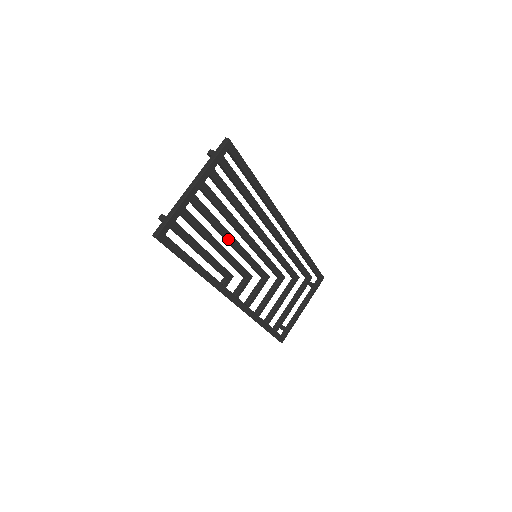
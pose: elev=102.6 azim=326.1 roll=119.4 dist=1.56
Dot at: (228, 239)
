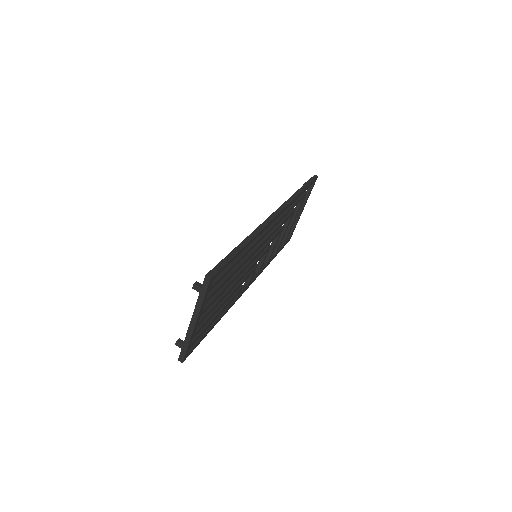
Dot at: occluded
